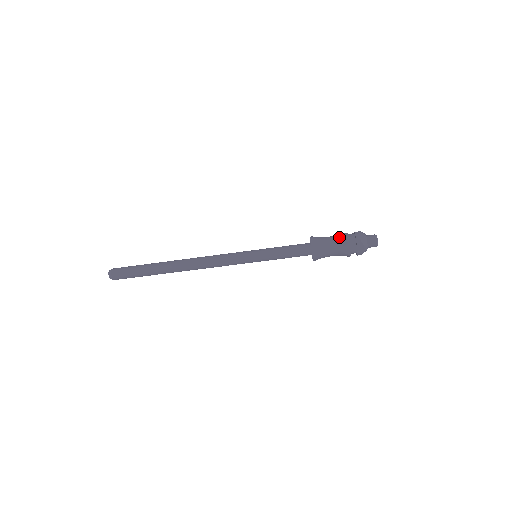
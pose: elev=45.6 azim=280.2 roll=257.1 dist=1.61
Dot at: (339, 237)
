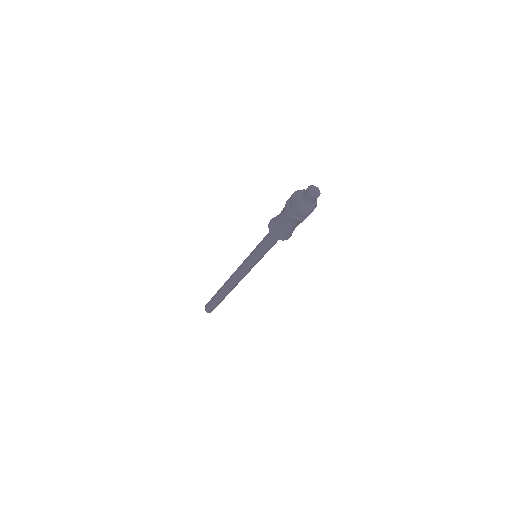
Dot at: occluded
